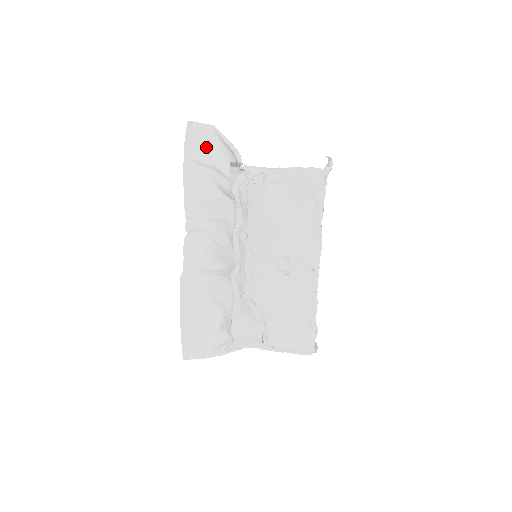
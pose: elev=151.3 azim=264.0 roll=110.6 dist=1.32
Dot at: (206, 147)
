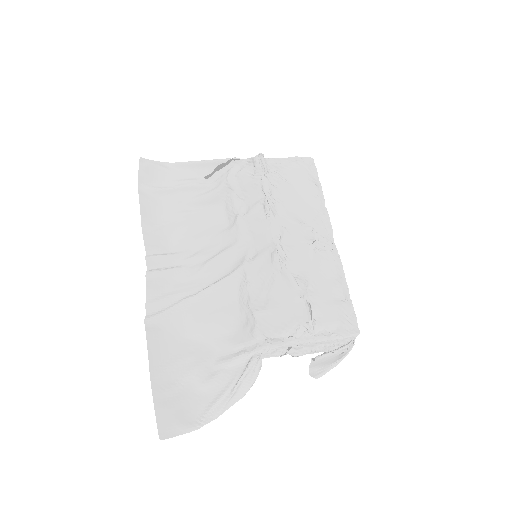
Dot at: (164, 179)
